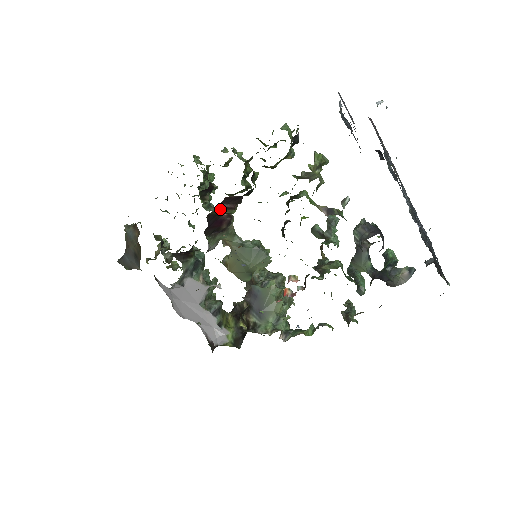
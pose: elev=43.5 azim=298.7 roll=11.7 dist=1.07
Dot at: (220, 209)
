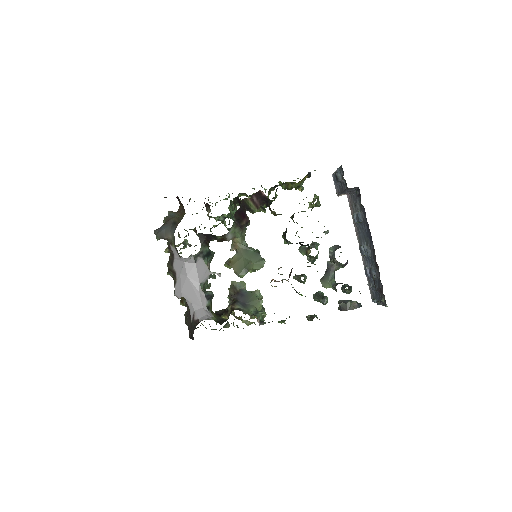
Dot at: (251, 200)
